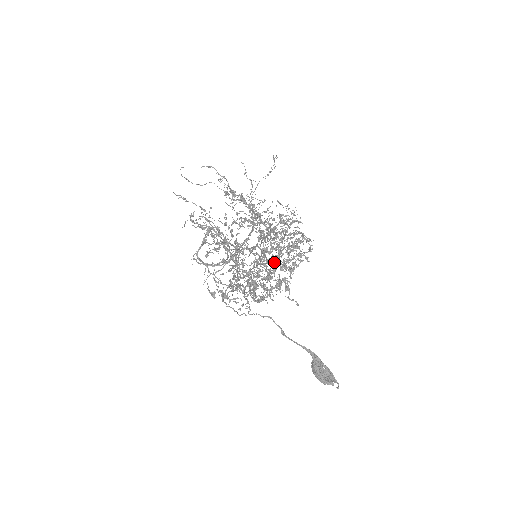
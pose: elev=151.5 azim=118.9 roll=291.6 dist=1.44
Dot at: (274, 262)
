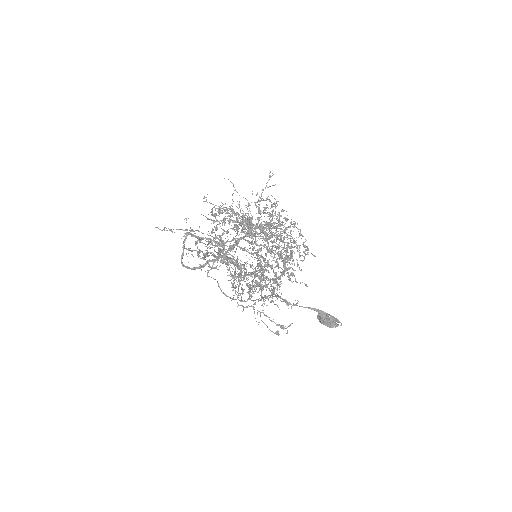
Dot at: (285, 264)
